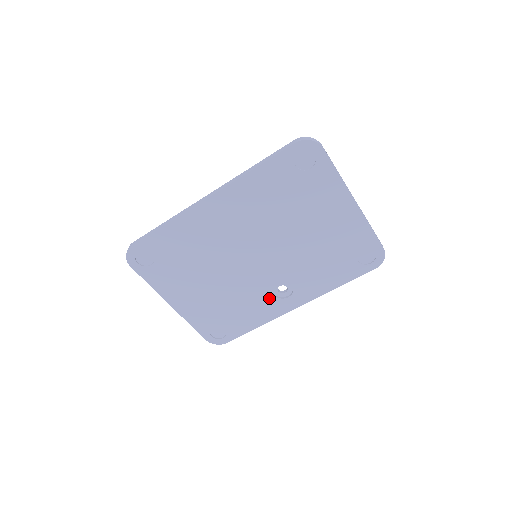
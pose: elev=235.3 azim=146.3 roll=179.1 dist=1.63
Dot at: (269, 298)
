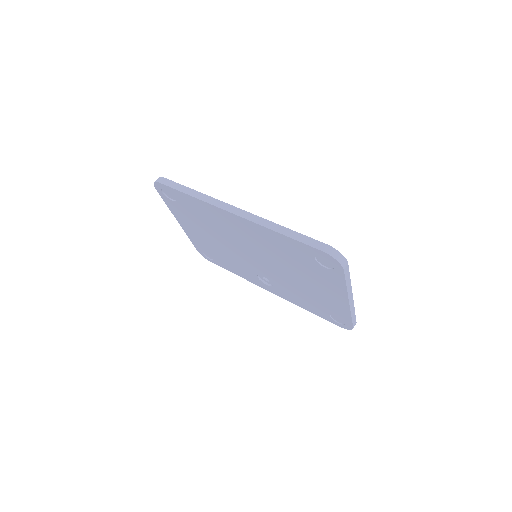
Dot at: (253, 275)
